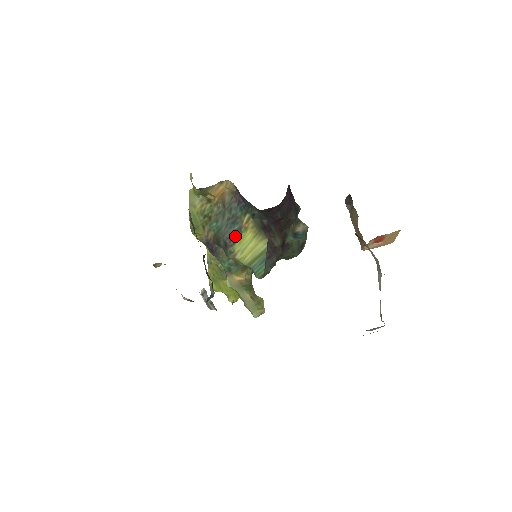
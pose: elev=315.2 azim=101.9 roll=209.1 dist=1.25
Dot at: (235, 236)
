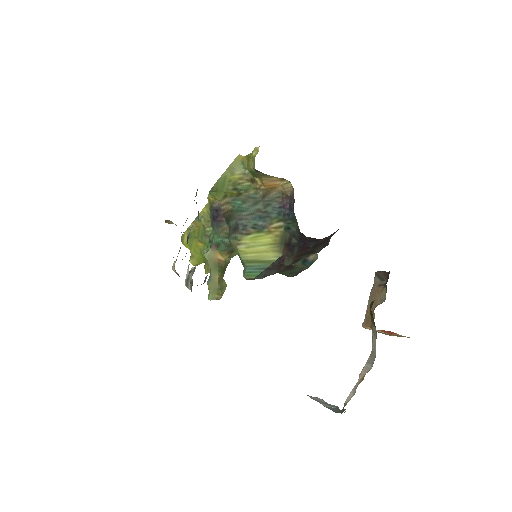
Dot at: (253, 229)
